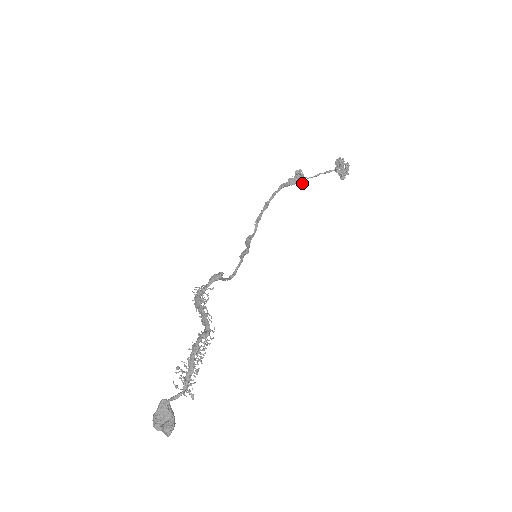
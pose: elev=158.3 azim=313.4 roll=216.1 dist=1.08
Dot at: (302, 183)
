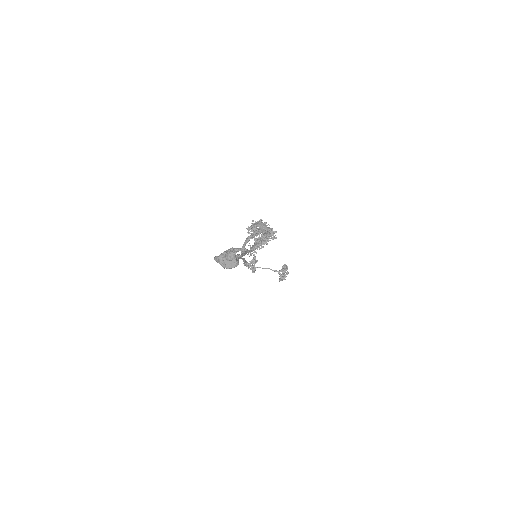
Dot at: (253, 268)
